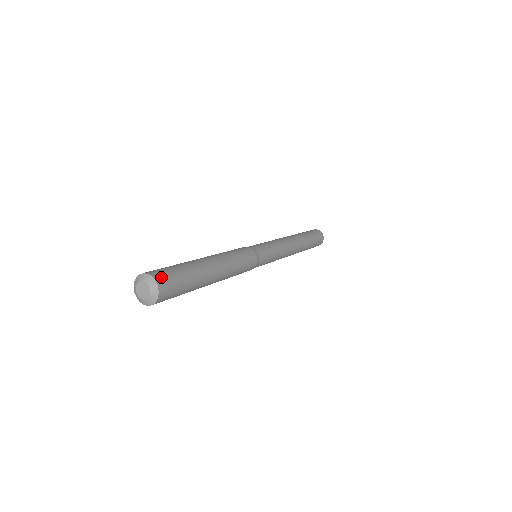
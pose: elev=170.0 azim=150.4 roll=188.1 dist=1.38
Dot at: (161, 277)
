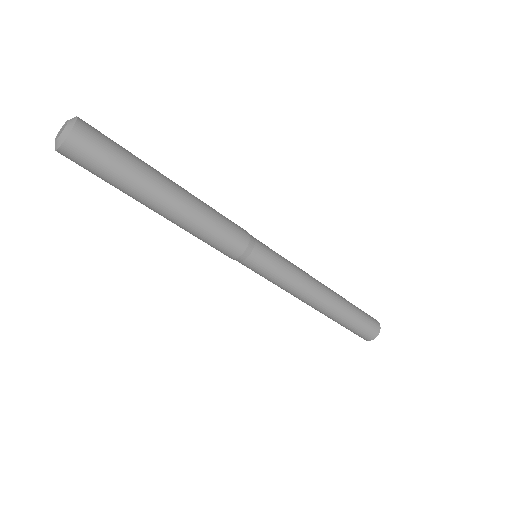
Dot at: (87, 130)
